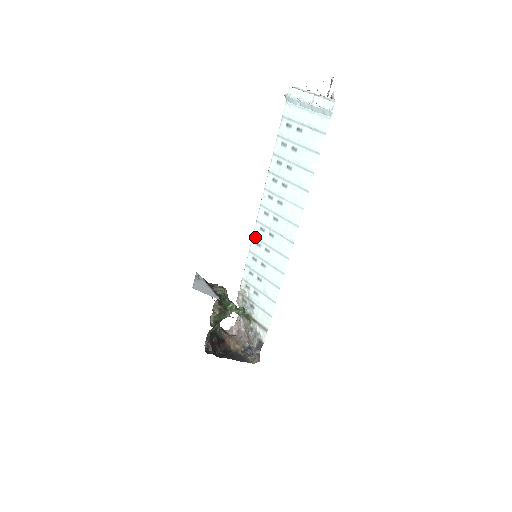
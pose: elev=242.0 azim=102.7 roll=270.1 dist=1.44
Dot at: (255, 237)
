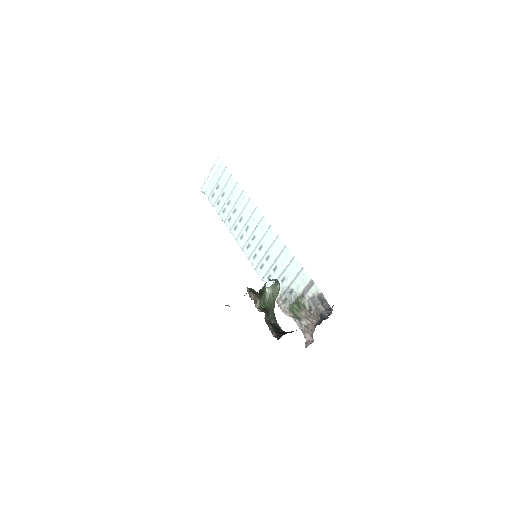
Dot at: (249, 257)
